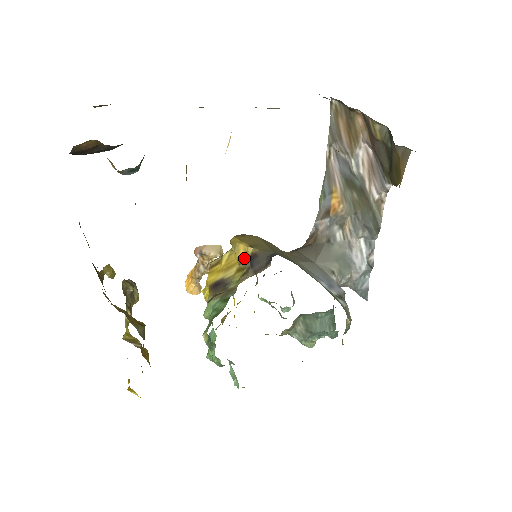
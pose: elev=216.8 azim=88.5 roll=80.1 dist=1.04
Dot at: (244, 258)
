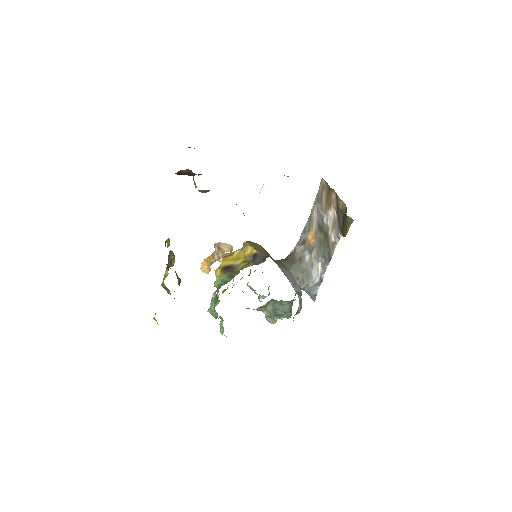
Dot at: (249, 255)
